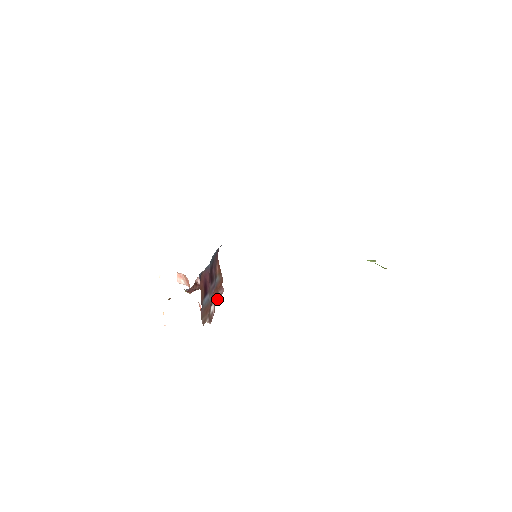
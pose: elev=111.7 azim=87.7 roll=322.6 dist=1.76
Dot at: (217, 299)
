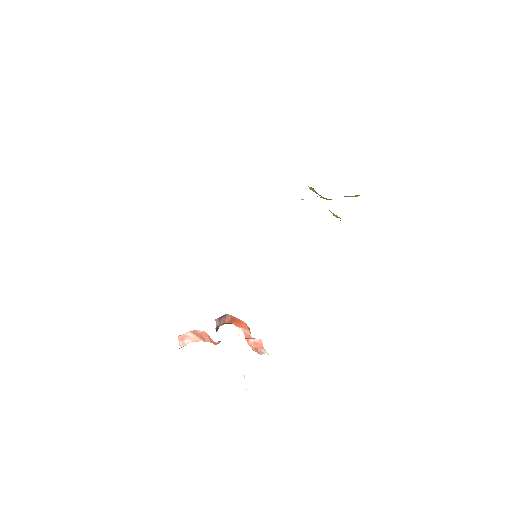
Dot at: occluded
